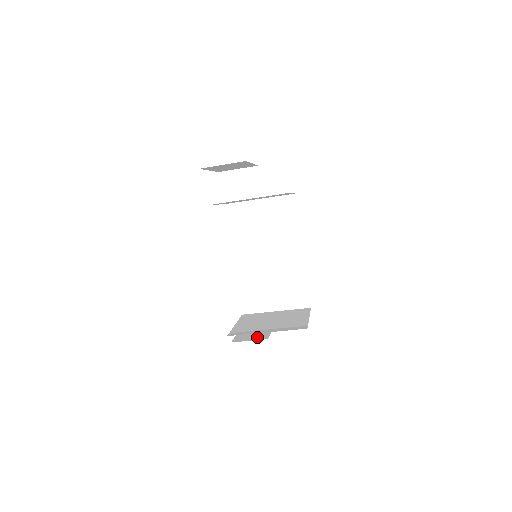
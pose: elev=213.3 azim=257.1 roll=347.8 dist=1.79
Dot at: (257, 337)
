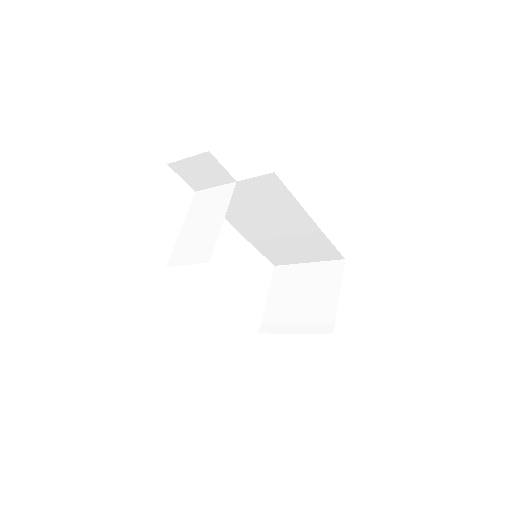
Dot at: occluded
